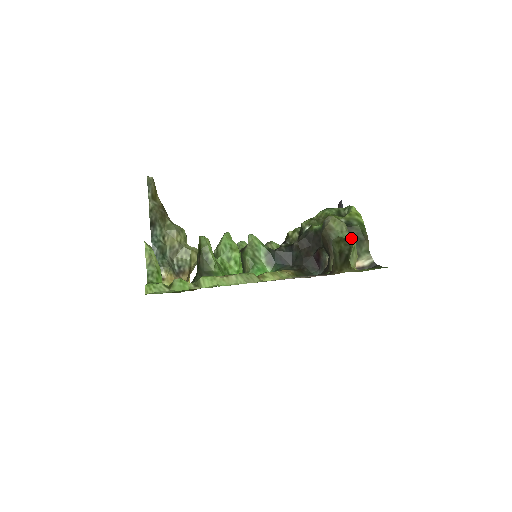
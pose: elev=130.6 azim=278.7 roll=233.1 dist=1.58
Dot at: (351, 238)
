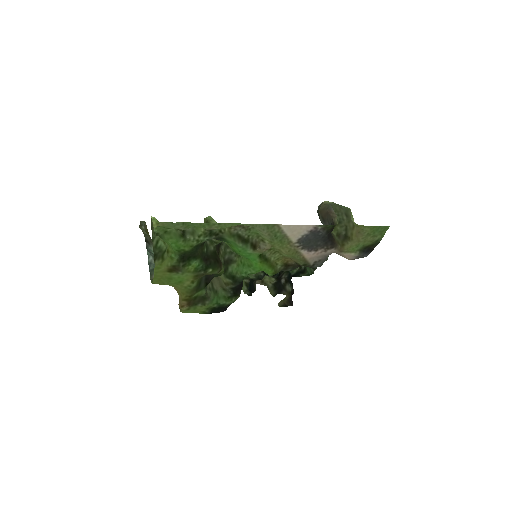
Dot at: (347, 208)
